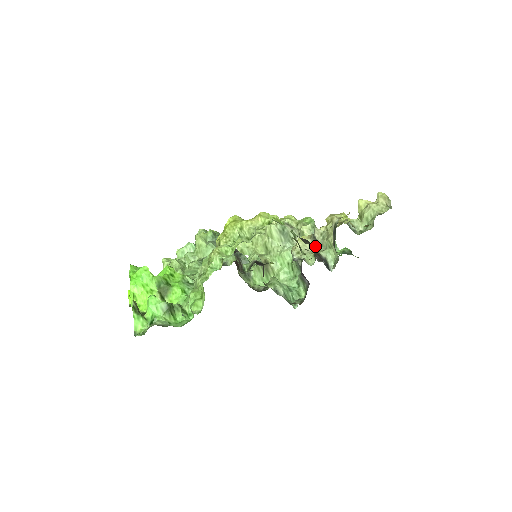
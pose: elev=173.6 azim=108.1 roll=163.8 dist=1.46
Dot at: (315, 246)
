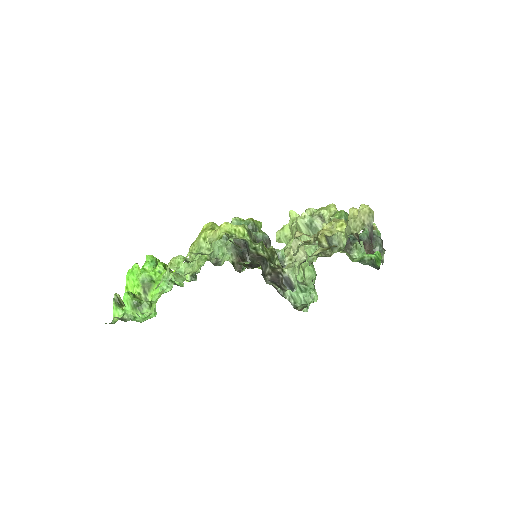
Dot at: occluded
